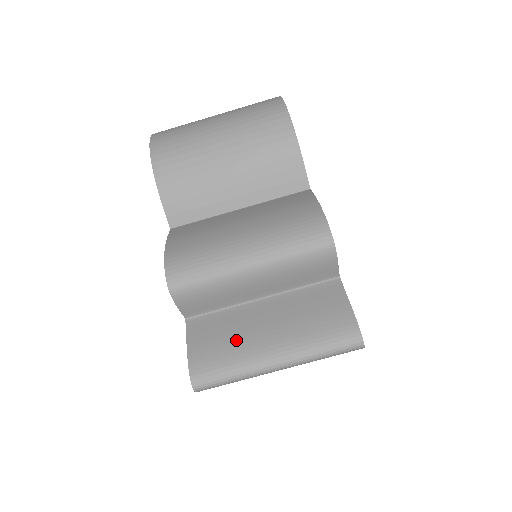
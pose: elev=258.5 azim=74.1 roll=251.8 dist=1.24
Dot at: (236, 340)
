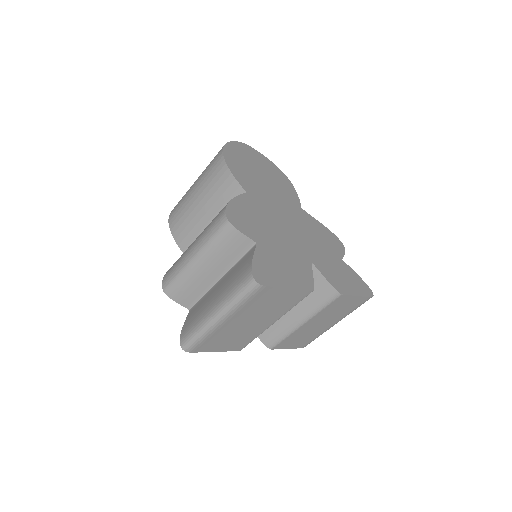
Dot at: (201, 310)
